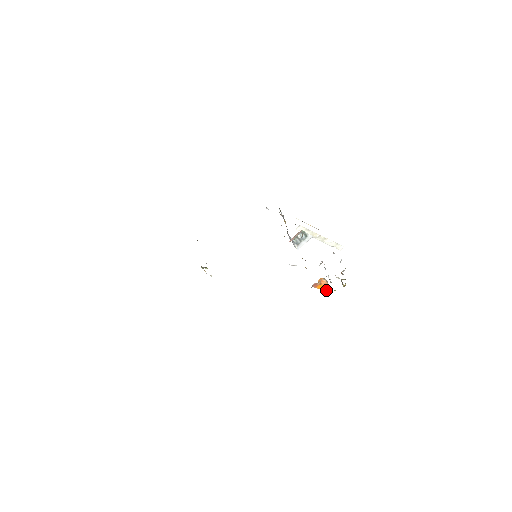
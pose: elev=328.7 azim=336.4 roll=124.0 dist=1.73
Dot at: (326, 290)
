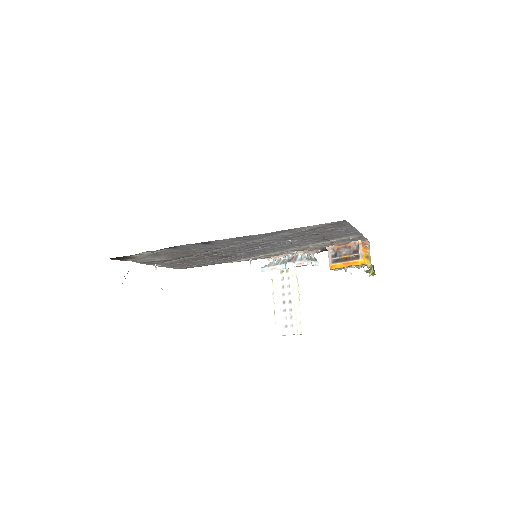
Dot at: (364, 260)
